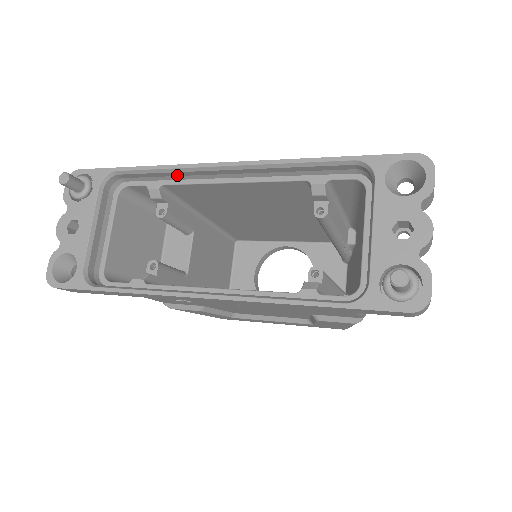
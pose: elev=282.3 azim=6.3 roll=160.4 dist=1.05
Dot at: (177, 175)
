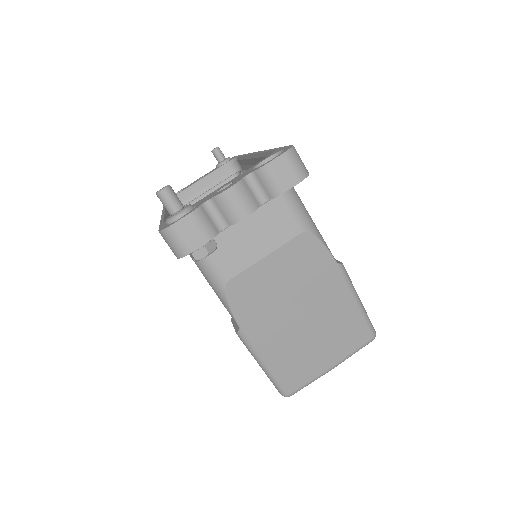
Dot at: (248, 164)
